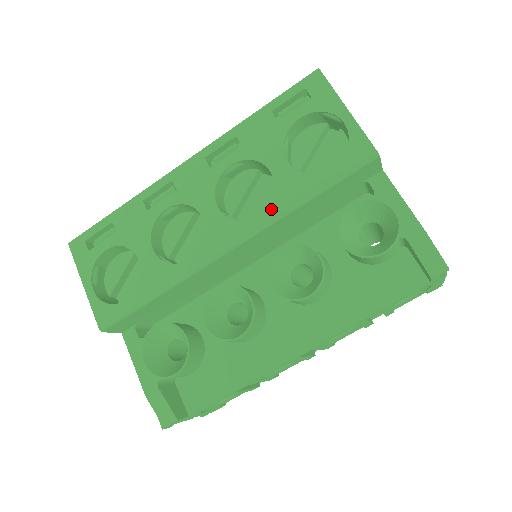
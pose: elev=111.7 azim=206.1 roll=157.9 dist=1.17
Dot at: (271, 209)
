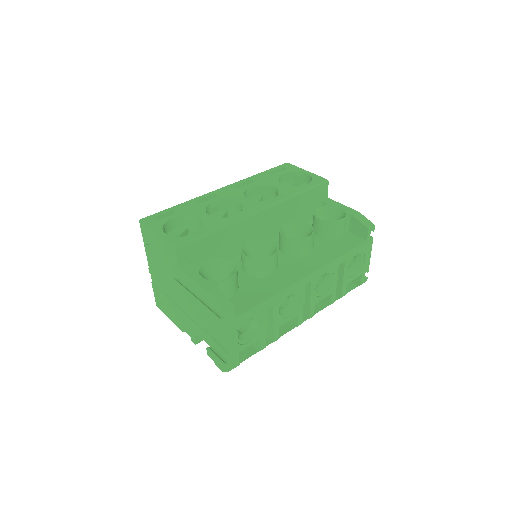
Dot at: (280, 197)
